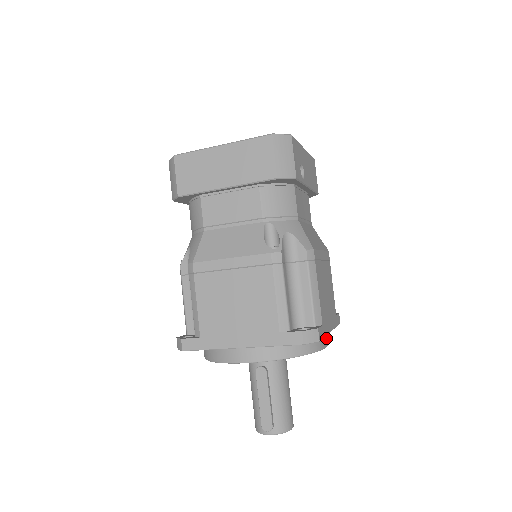
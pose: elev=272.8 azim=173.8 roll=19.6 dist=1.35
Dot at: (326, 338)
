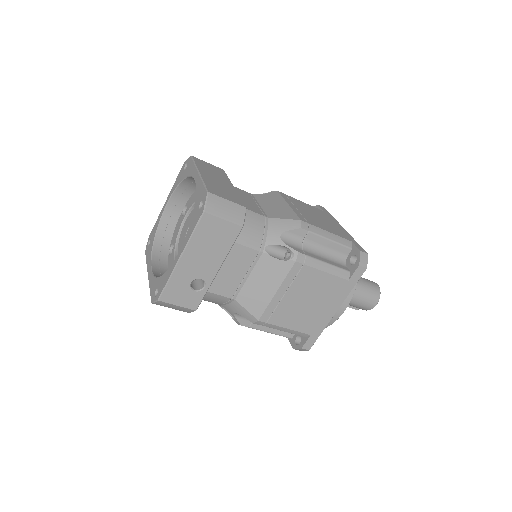
Dot at: (340, 308)
